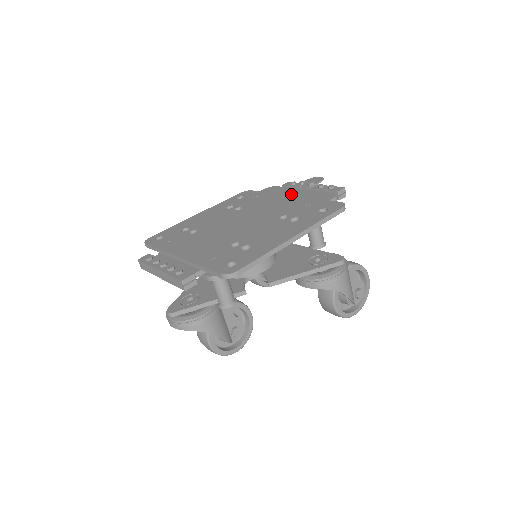
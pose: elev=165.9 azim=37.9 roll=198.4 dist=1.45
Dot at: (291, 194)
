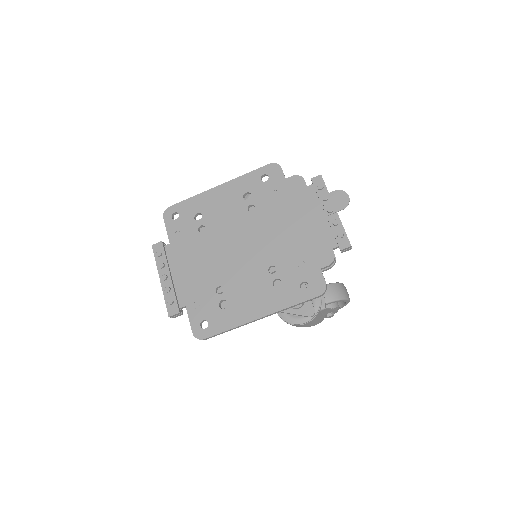
Dot at: (303, 218)
